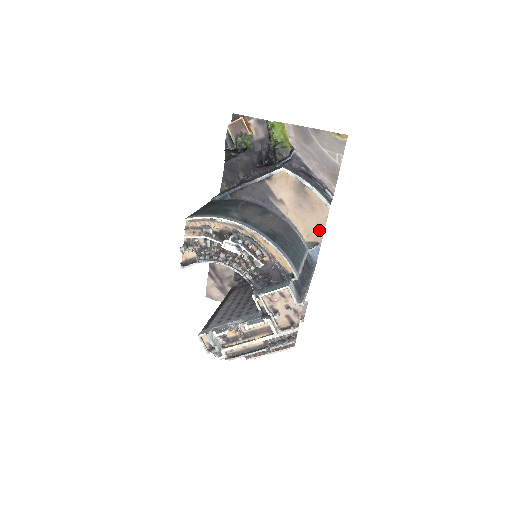
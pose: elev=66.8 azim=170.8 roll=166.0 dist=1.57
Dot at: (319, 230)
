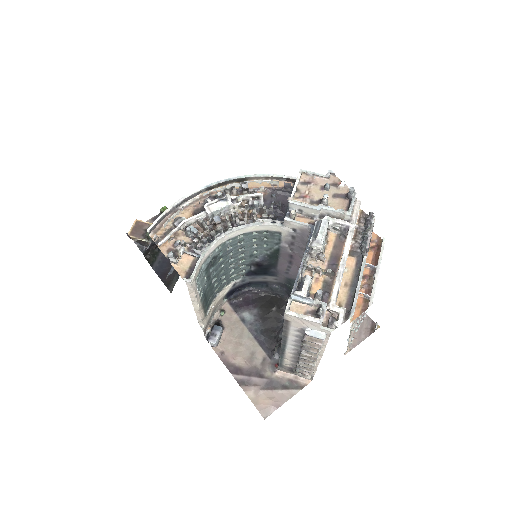
Dot at: occluded
